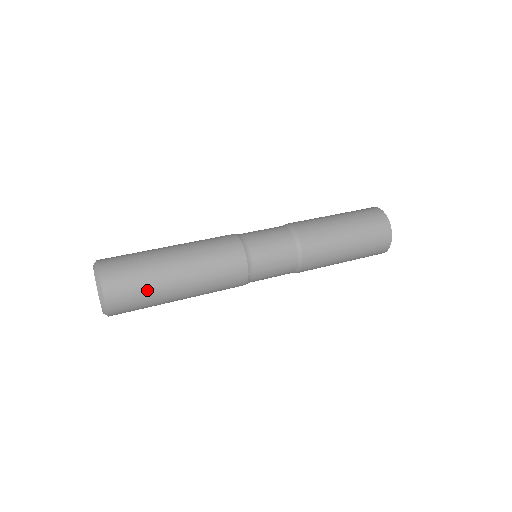
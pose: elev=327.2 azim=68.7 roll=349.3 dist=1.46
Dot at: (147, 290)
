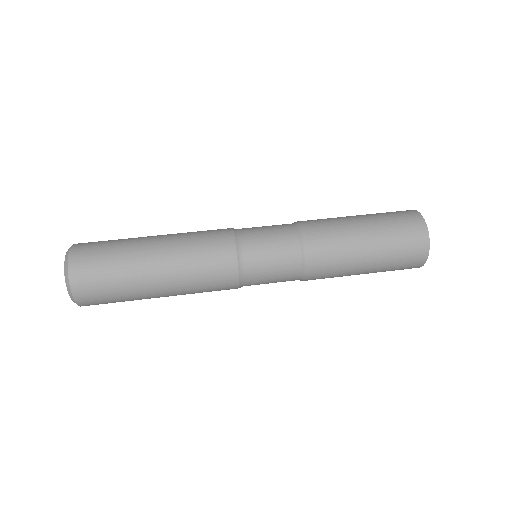
Dot at: (116, 266)
